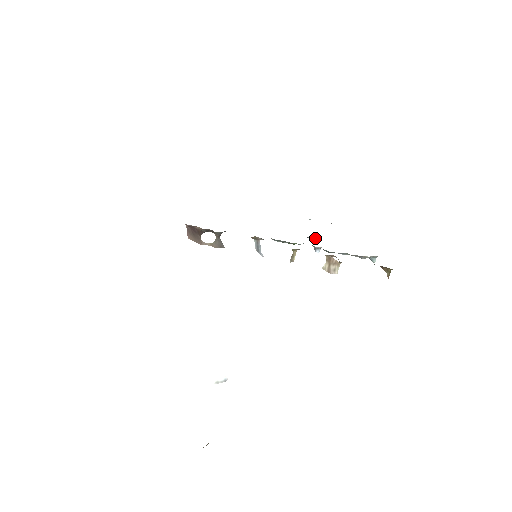
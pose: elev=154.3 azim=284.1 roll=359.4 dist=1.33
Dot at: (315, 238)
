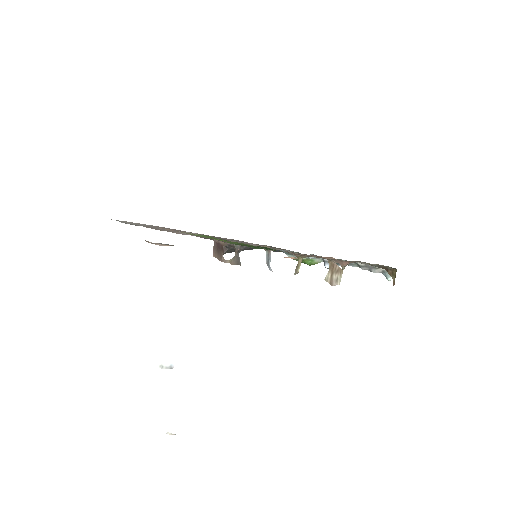
Dot at: occluded
